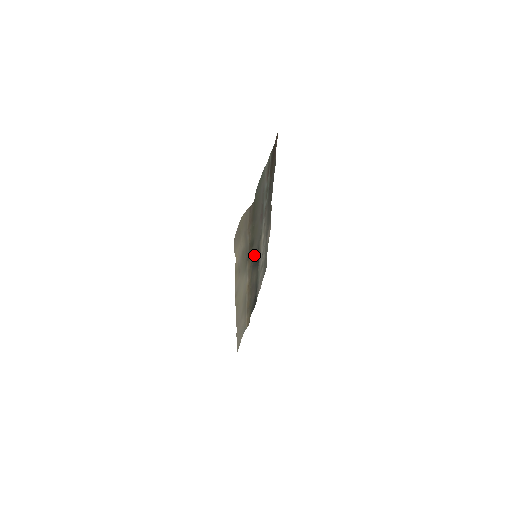
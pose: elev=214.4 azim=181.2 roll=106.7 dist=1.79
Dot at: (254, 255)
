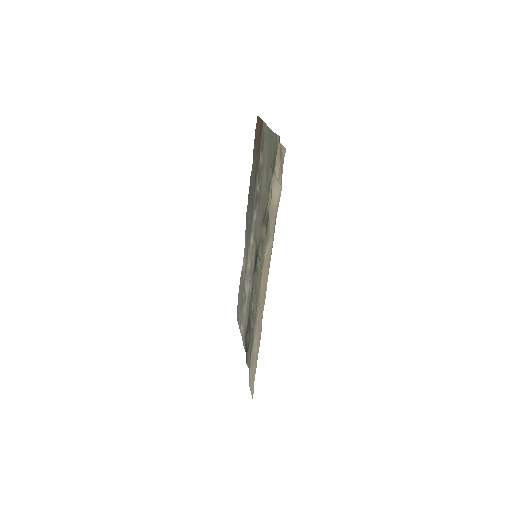
Dot at: (258, 249)
